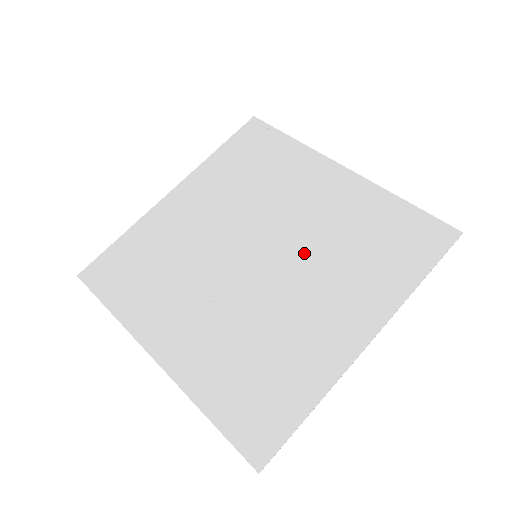
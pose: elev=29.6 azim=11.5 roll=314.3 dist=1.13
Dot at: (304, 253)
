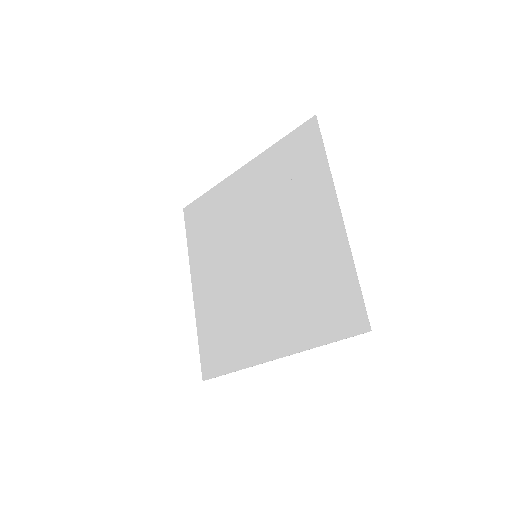
Dot at: (278, 273)
